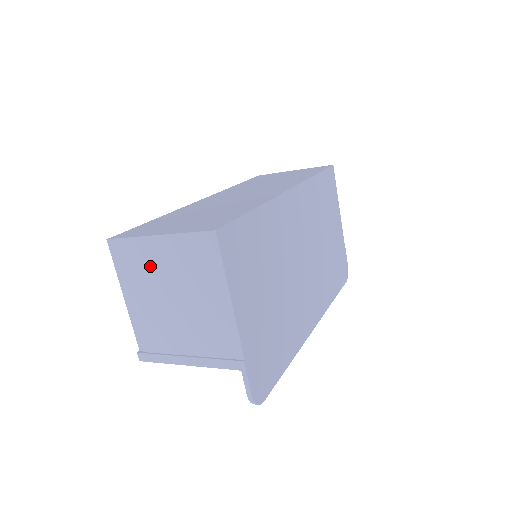
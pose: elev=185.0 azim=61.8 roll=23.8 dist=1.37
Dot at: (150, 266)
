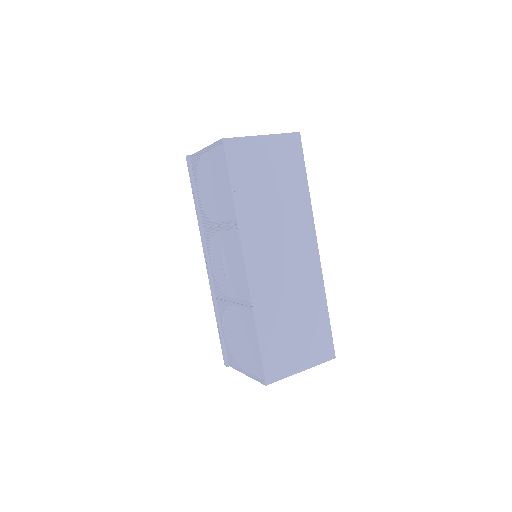
Dot at: occluded
